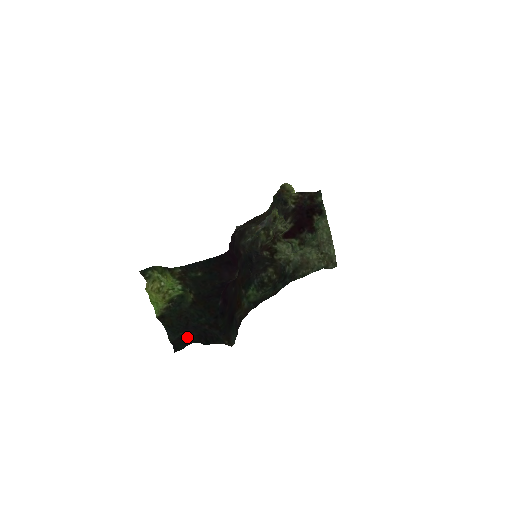
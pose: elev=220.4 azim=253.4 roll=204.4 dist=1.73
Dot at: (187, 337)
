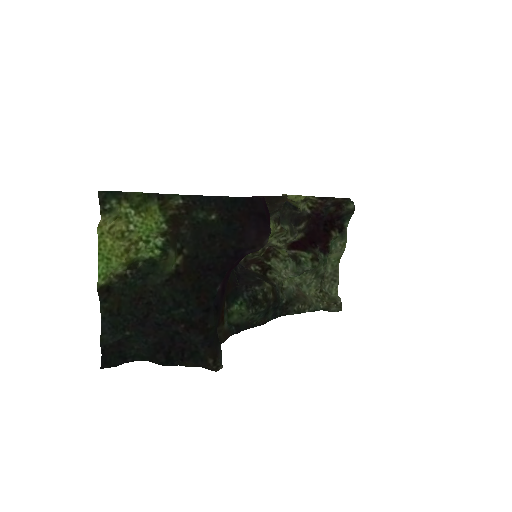
Dot at: (132, 345)
